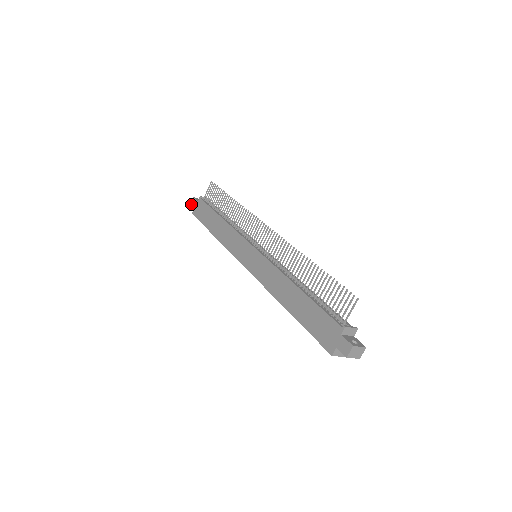
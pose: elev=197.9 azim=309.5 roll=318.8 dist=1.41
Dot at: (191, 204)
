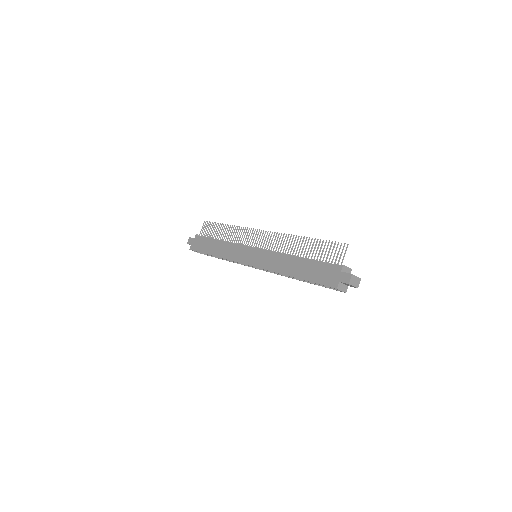
Dot at: (188, 243)
